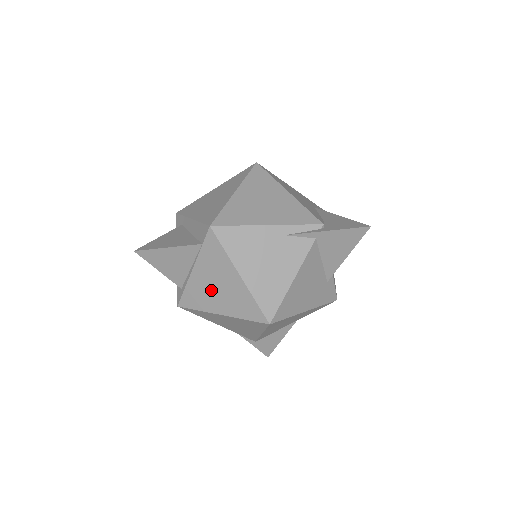
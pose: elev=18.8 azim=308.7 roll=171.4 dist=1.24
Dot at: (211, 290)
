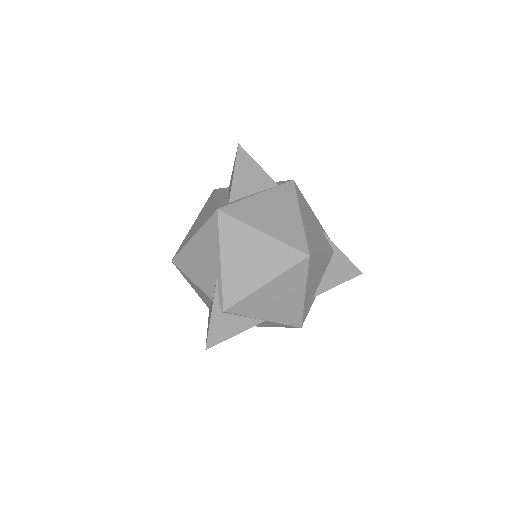
Dot at: (266, 213)
